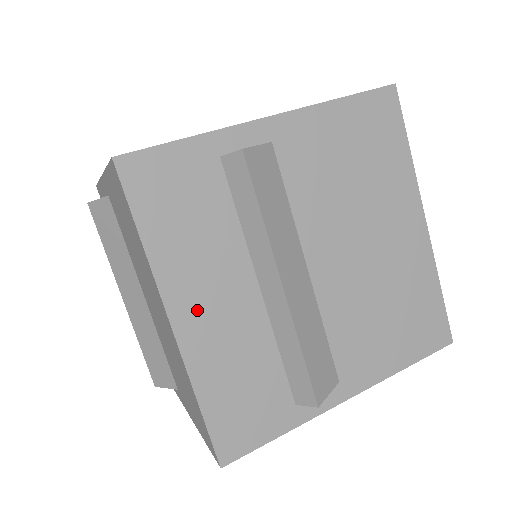
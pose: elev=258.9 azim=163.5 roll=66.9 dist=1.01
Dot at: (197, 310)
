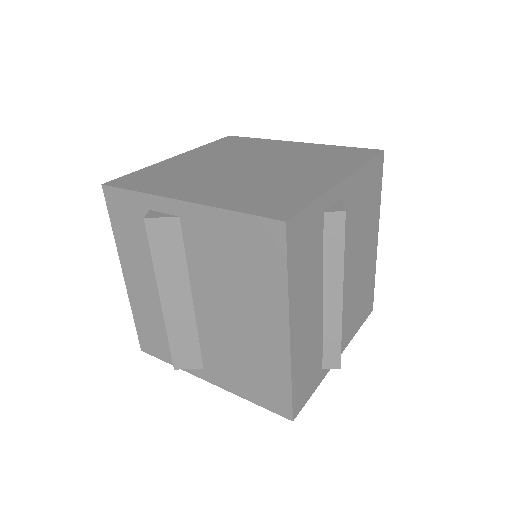
Dot at: (135, 279)
